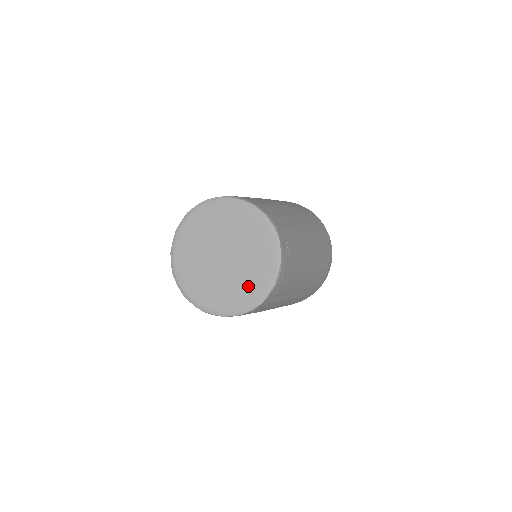
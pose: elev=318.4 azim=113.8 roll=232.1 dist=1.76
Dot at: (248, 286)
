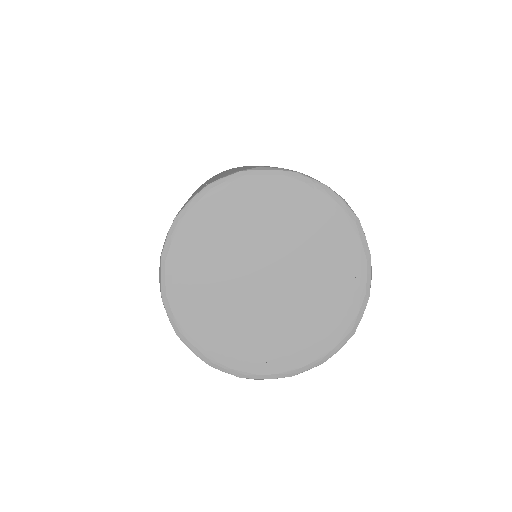
Dot at: (325, 313)
